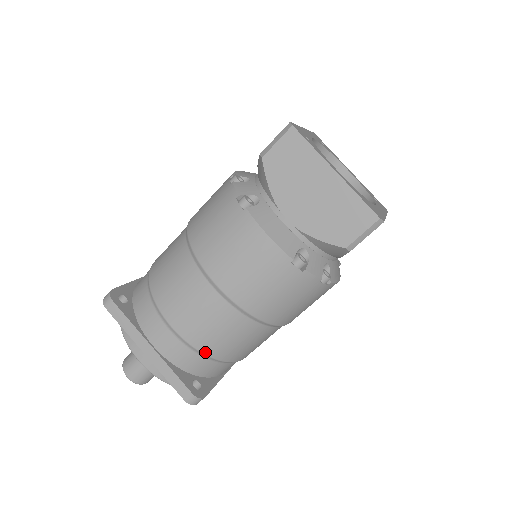
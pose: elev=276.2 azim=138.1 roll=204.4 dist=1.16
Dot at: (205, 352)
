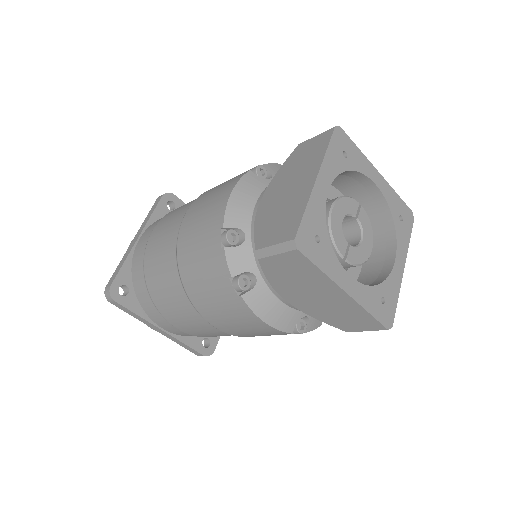
Dot at: occluded
